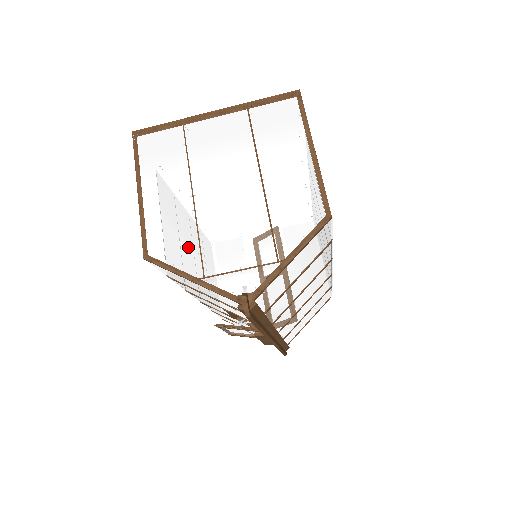
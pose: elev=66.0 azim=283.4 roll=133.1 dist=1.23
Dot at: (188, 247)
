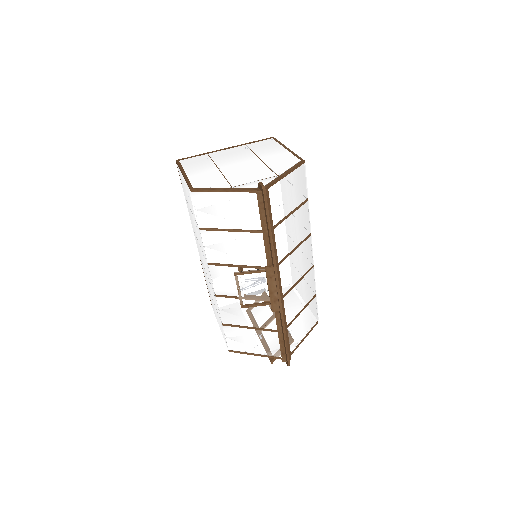
Dot at: (219, 181)
